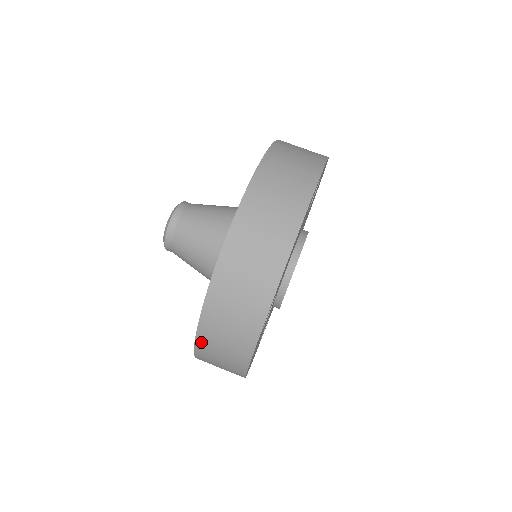
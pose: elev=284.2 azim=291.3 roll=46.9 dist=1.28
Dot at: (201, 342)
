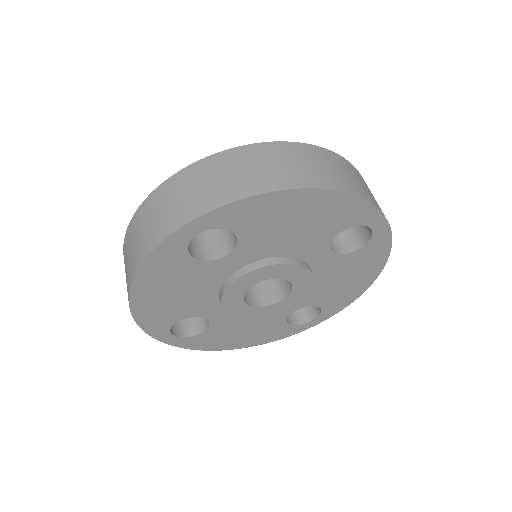
Dot at: (145, 206)
